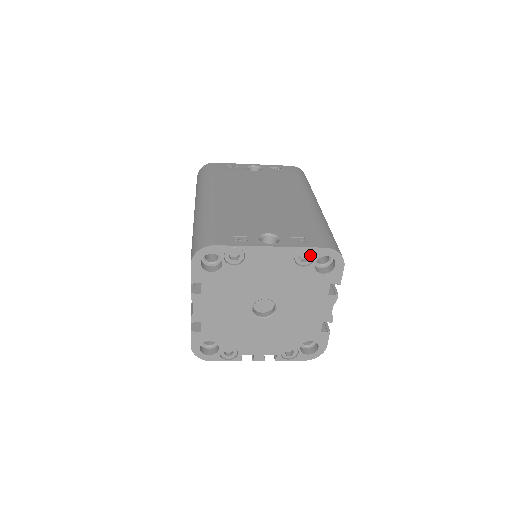
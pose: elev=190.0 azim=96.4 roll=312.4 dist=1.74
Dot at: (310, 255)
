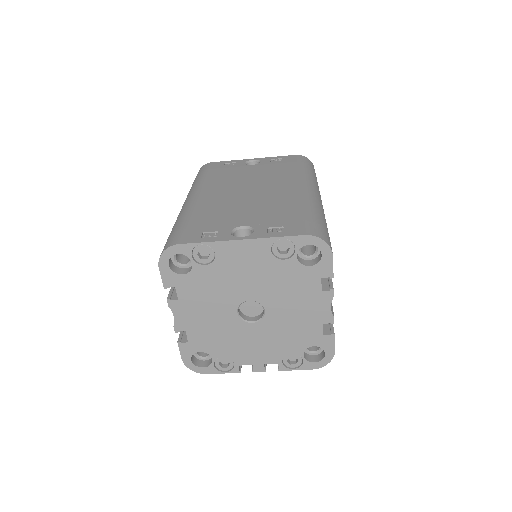
Dot at: (289, 245)
